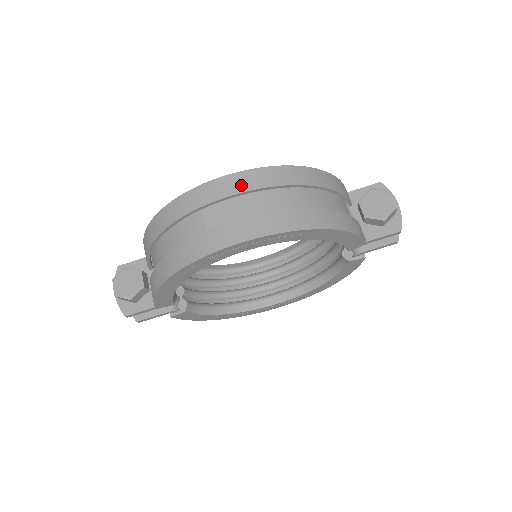
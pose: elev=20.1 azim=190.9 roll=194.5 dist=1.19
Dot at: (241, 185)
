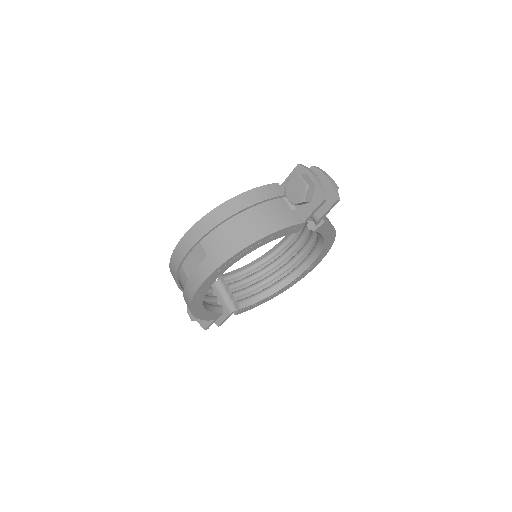
Dot at: (189, 243)
